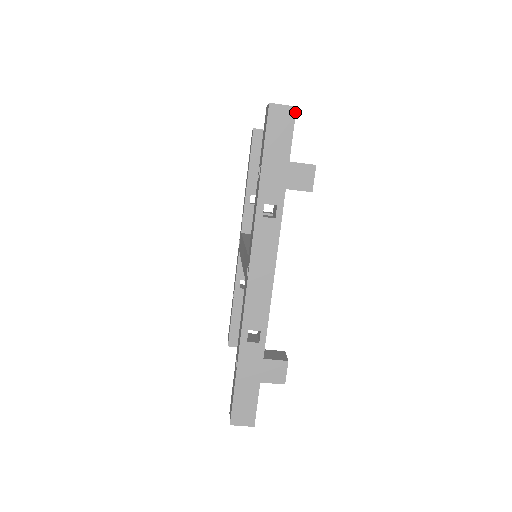
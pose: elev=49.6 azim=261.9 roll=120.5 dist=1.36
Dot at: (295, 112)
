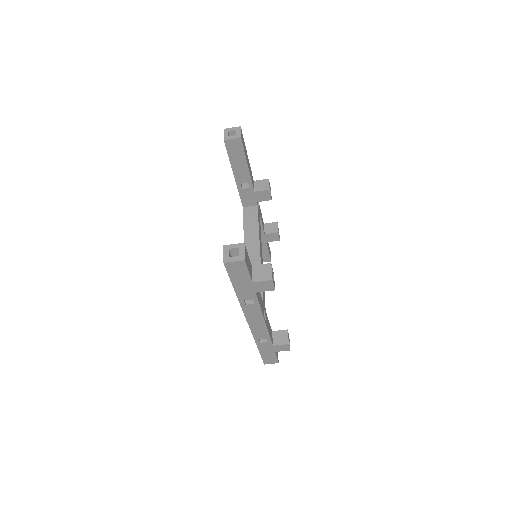
Dot at: (245, 263)
